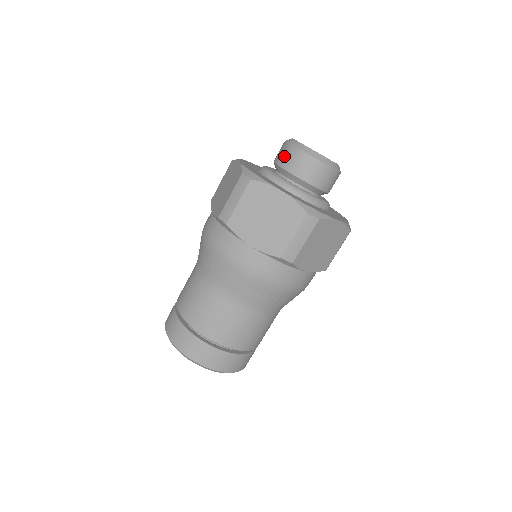
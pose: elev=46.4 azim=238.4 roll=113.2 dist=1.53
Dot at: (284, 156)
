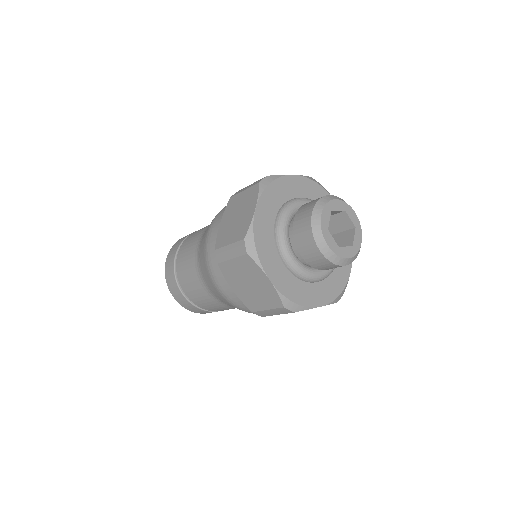
Dot at: (301, 229)
